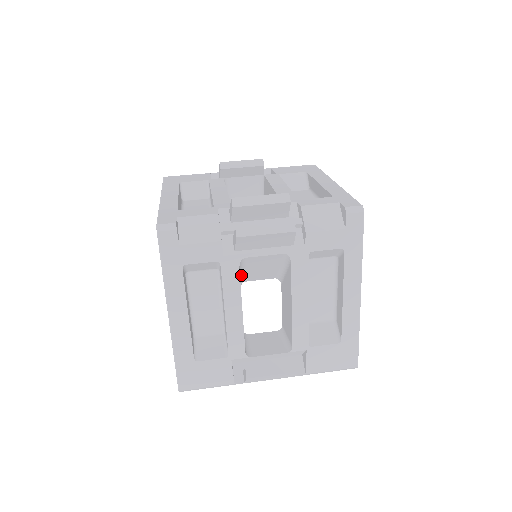
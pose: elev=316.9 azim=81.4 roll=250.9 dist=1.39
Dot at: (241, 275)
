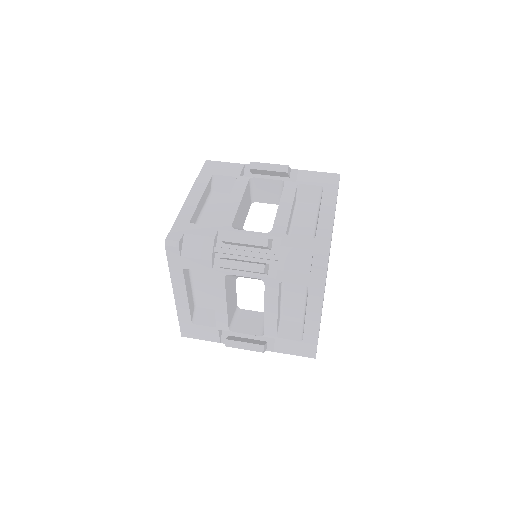
Dot at: (233, 277)
